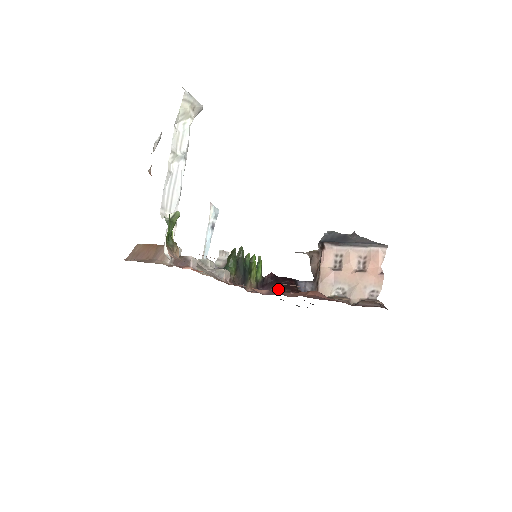
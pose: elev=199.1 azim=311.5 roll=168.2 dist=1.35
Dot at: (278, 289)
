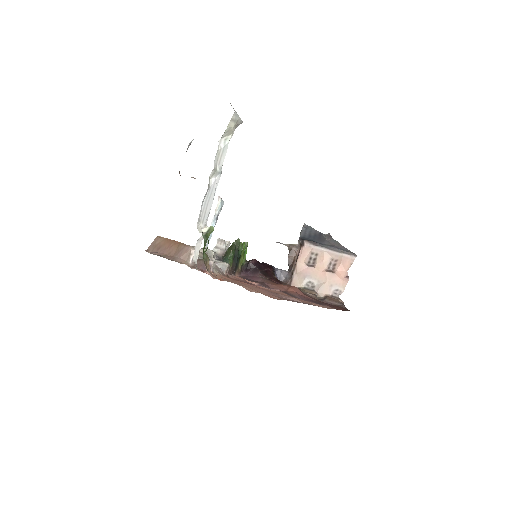
Dot at: (261, 277)
